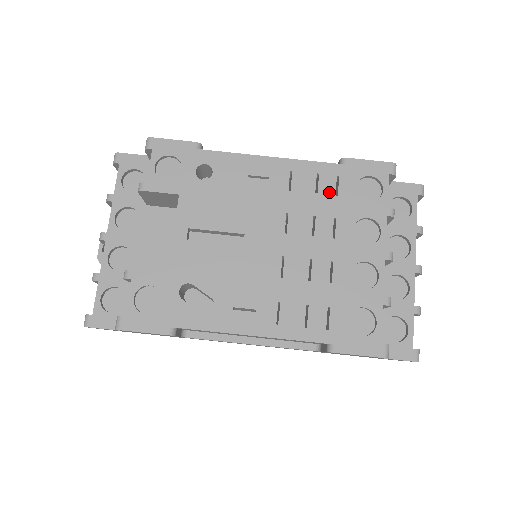
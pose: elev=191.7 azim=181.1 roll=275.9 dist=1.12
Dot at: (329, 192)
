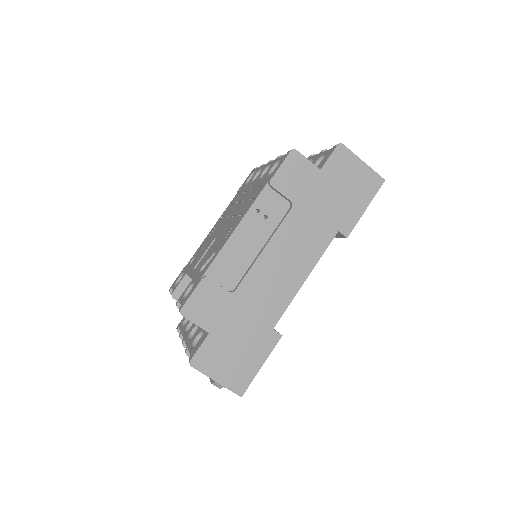
Dot at: (237, 197)
